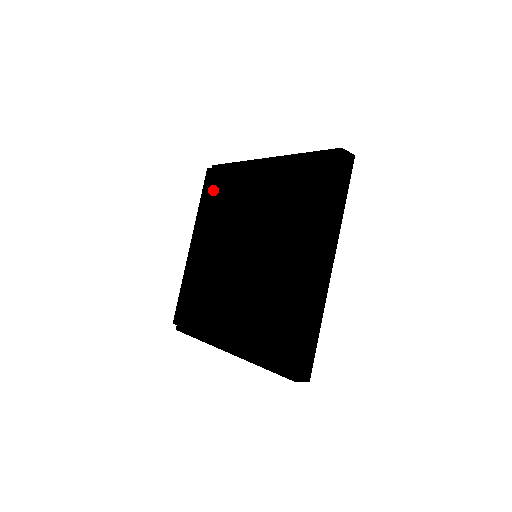
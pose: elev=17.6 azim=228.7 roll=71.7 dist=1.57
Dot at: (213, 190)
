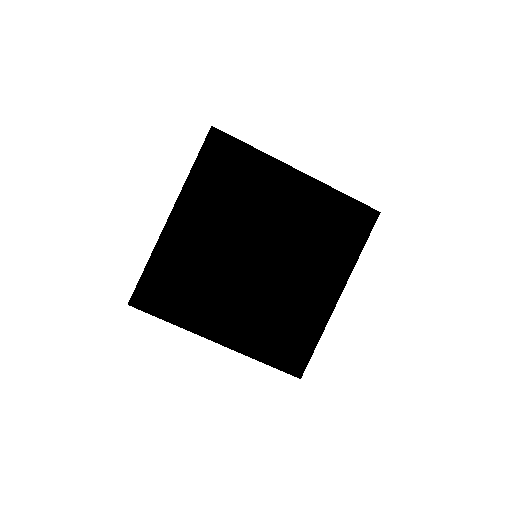
Dot at: (226, 170)
